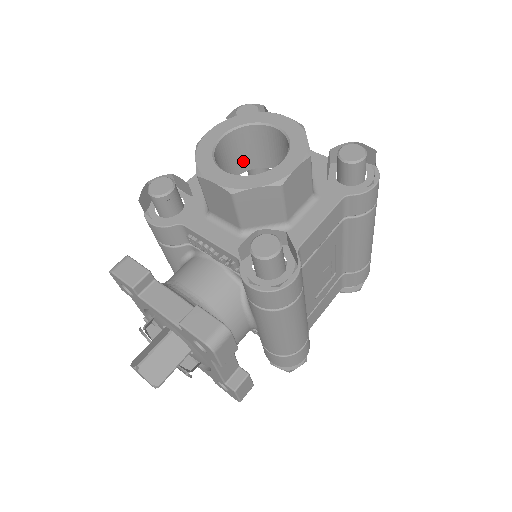
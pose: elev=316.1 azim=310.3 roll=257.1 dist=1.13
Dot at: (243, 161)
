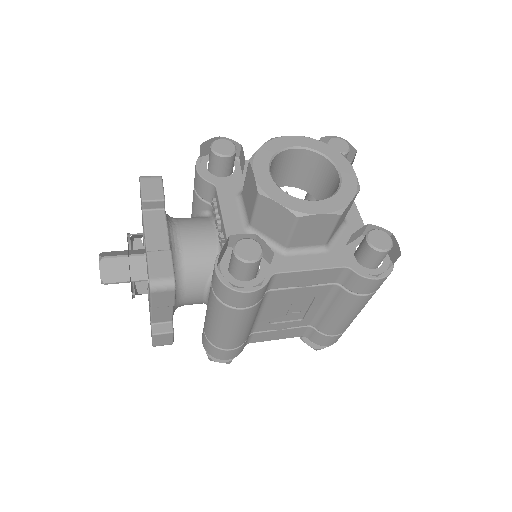
Dot at: (300, 178)
